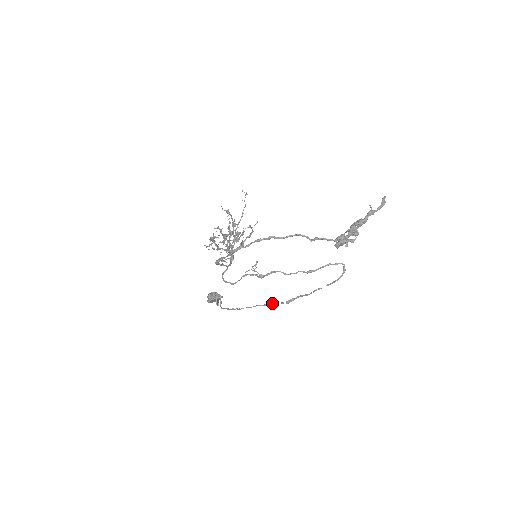
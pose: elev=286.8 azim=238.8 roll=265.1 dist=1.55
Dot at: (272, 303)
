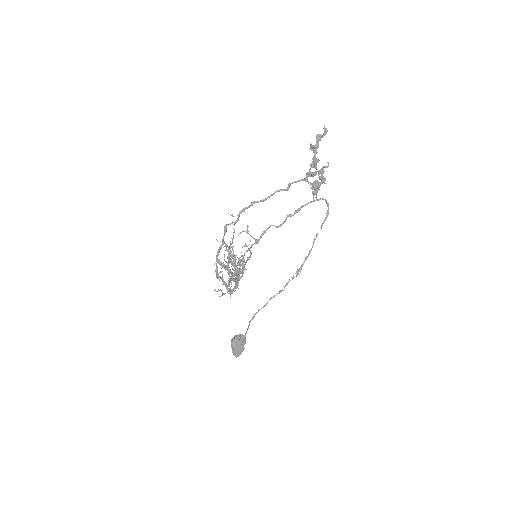
Dot at: occluded
